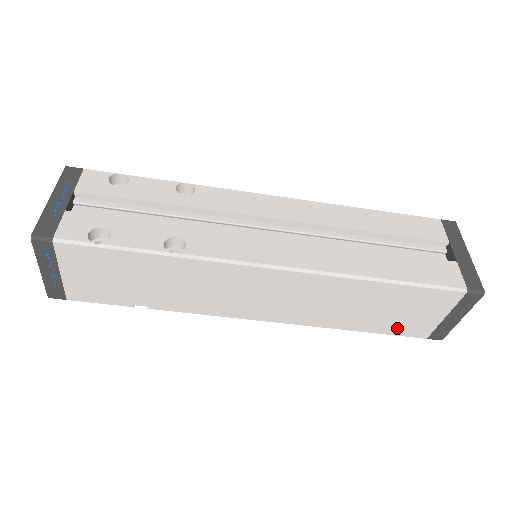
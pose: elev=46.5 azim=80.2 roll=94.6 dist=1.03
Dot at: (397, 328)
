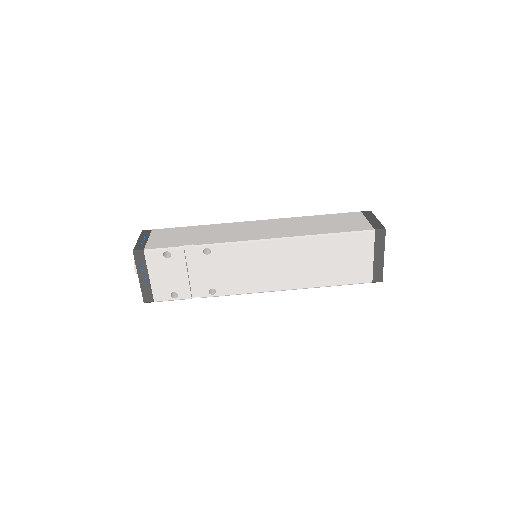
Dot at: (349, 229)
